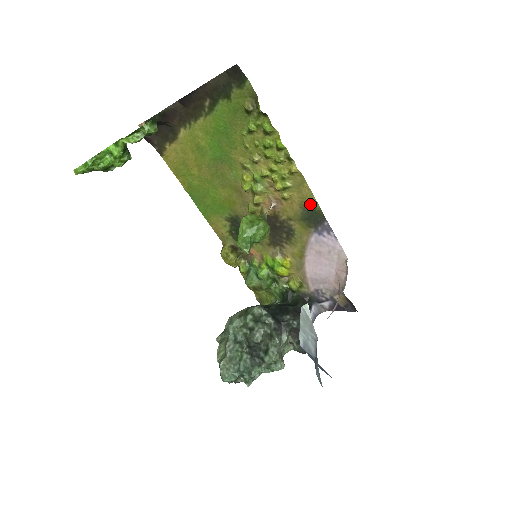
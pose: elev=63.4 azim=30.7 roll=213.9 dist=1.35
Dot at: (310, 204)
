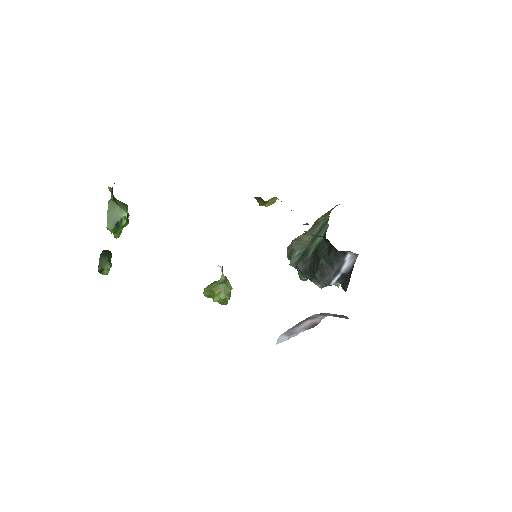
Dot at: occluded
